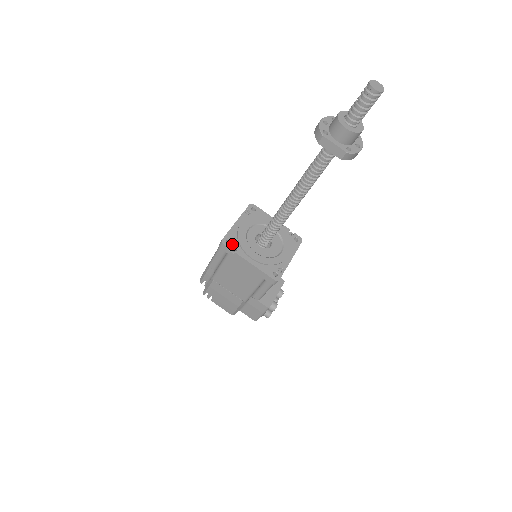
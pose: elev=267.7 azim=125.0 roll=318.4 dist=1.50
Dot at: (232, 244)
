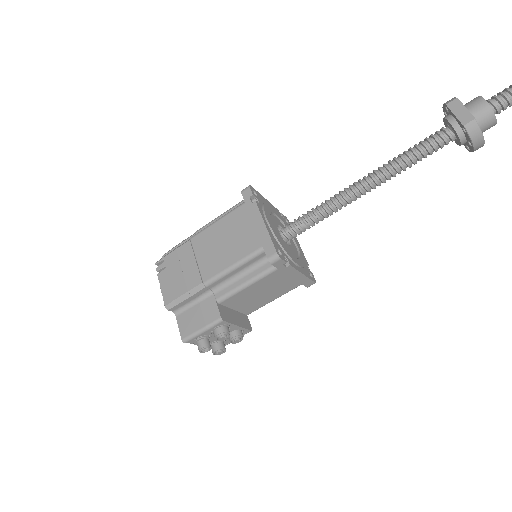
Dot at: (257, 197)
